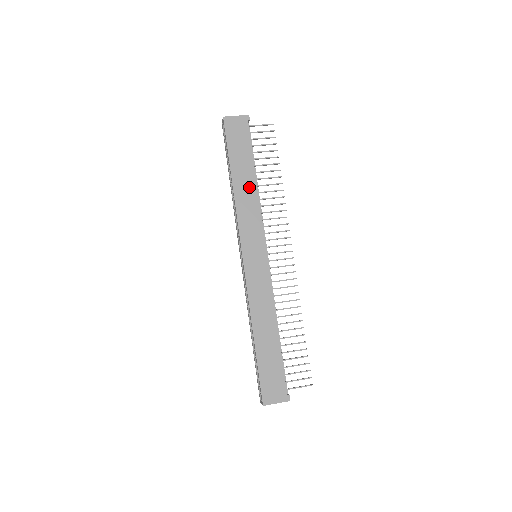
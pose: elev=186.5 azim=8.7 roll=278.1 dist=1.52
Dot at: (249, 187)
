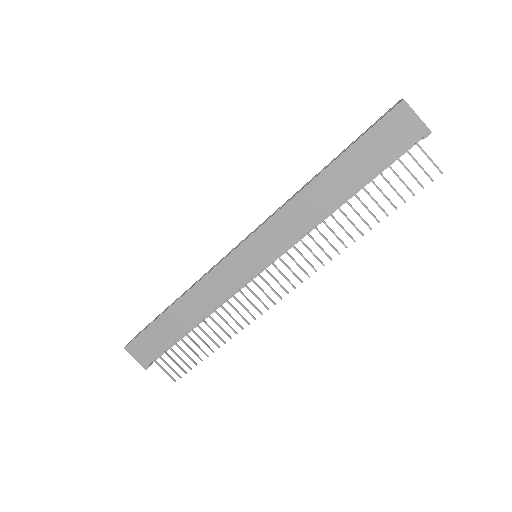
Dot at: (327, 200)
